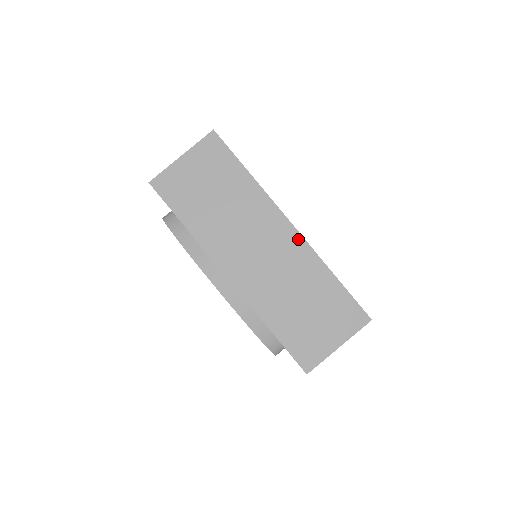
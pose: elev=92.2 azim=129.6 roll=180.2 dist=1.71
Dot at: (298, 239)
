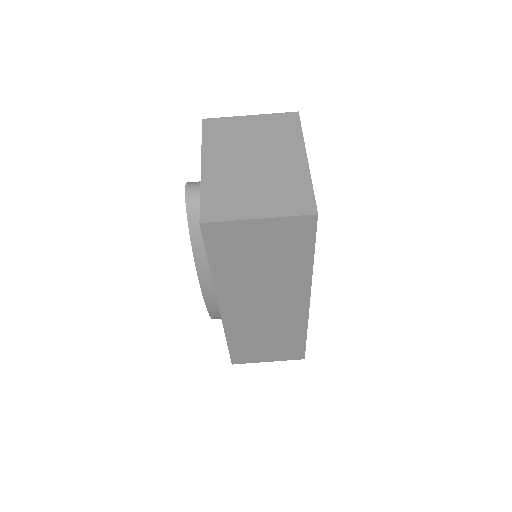
Dot at: (304, 313)
